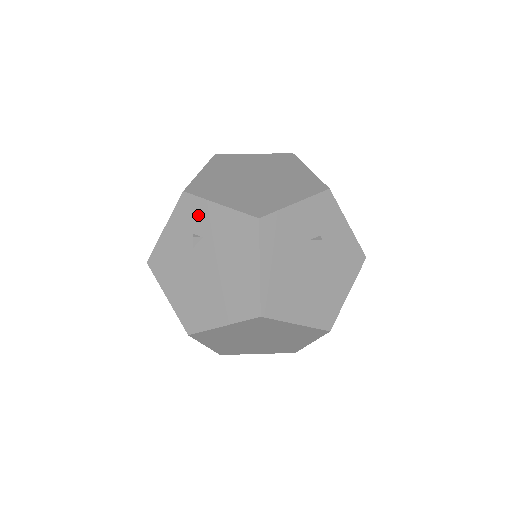
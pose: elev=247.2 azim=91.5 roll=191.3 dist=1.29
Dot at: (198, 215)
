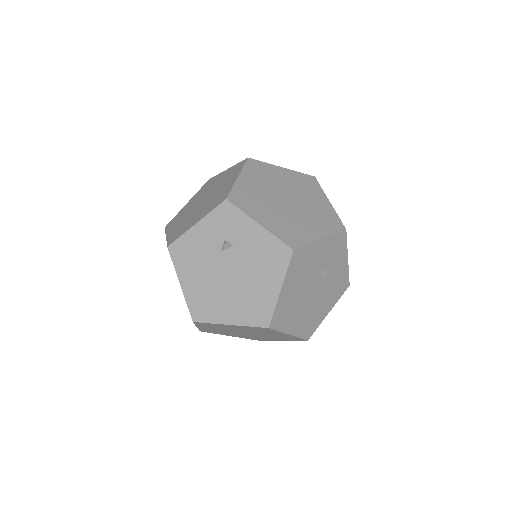
Dot at: (235, 225)
